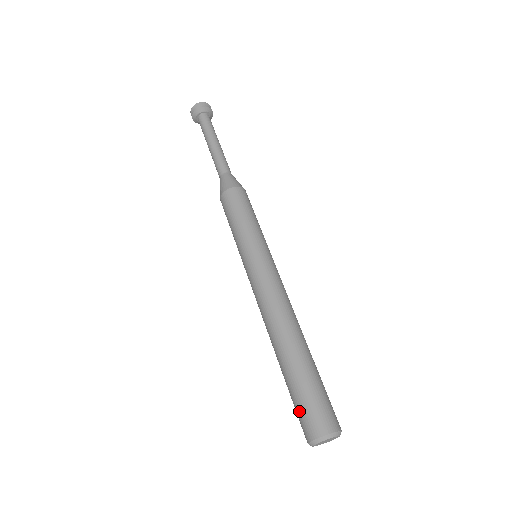
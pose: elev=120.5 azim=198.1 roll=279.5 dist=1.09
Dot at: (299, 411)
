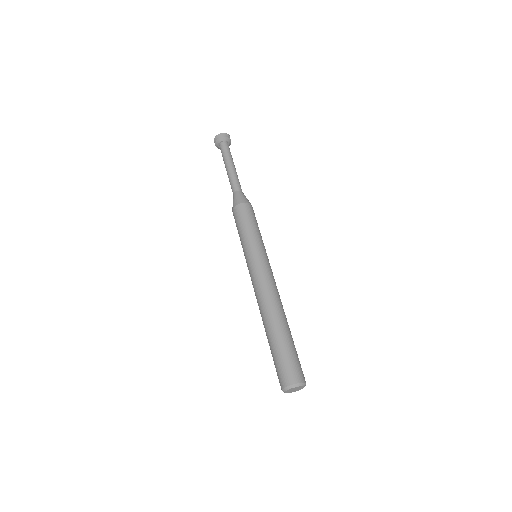
Dot at: (286, 363)
